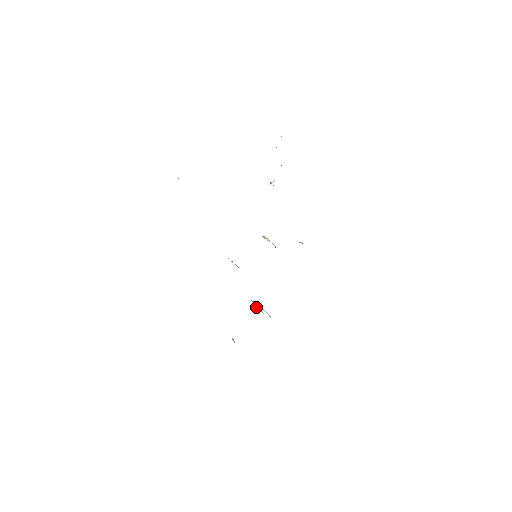
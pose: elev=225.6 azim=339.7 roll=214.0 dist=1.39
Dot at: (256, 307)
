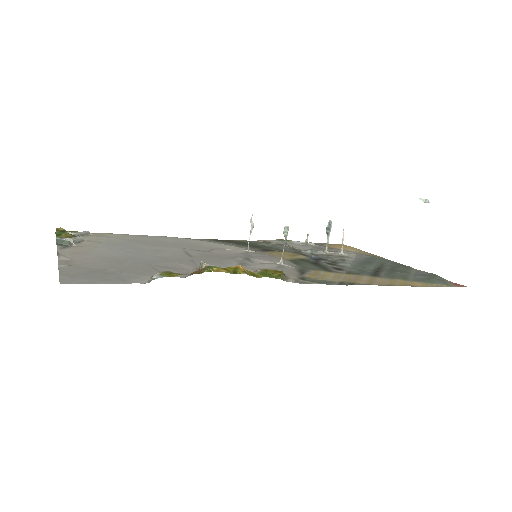
Dot at: (327, 235)
